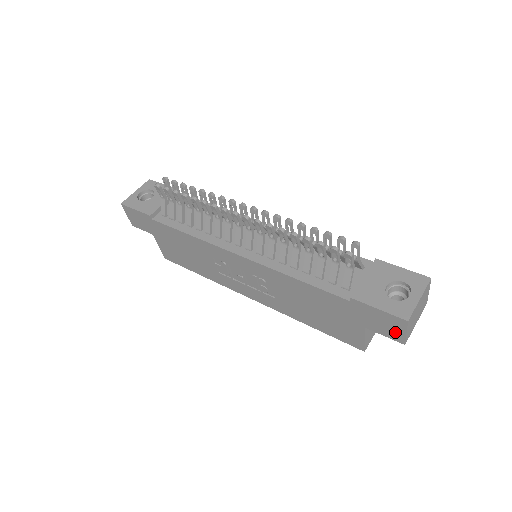
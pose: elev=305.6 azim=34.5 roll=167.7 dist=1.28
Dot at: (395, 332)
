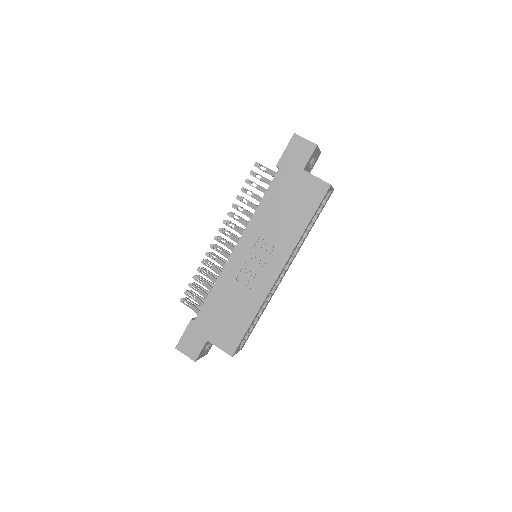
Dot at: (305, 147)
